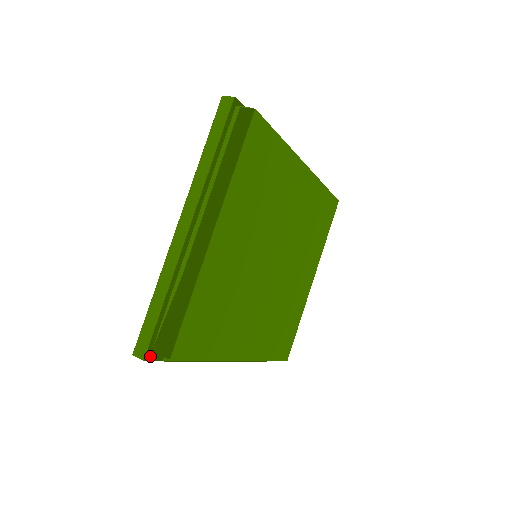
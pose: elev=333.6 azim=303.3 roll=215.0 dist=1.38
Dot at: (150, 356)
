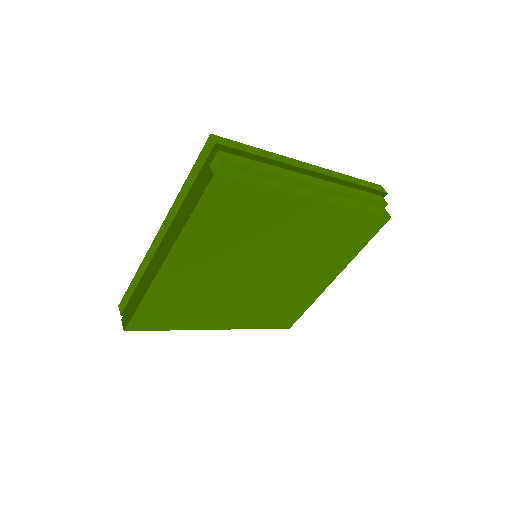
Dot at: occluded
